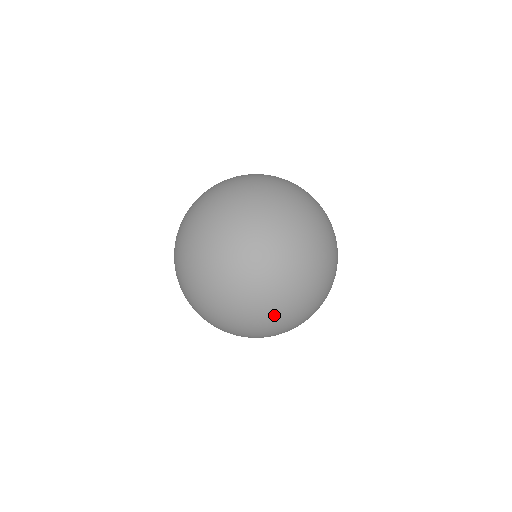
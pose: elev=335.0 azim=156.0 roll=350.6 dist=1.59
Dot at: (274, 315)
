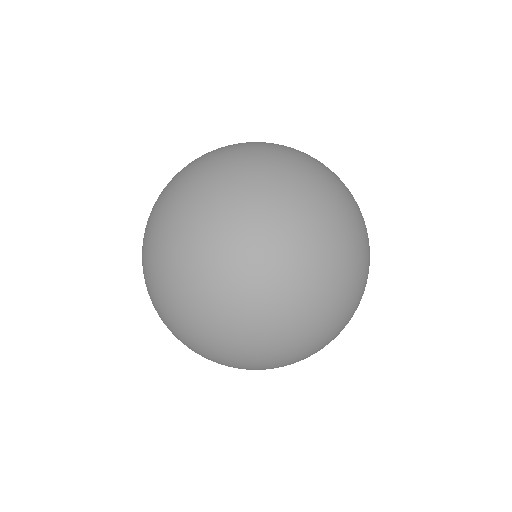
Dot at: (356, 296)
